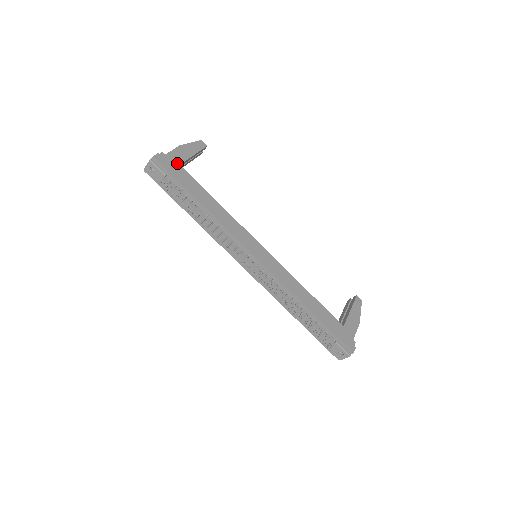
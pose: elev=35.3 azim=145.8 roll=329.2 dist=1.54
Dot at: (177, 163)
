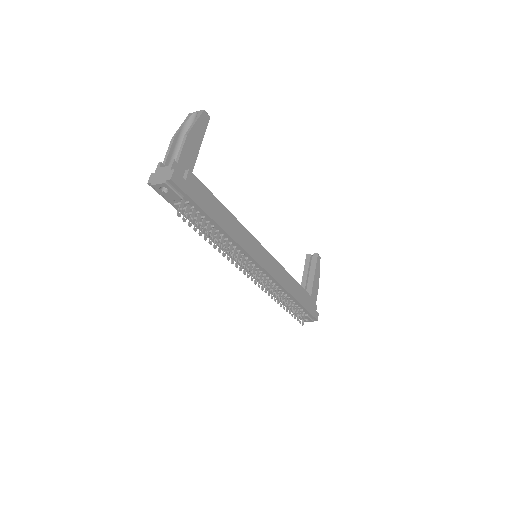
Dot at: (193, 174)
